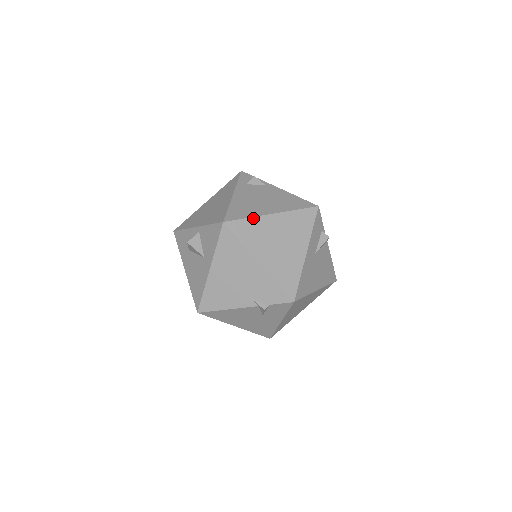
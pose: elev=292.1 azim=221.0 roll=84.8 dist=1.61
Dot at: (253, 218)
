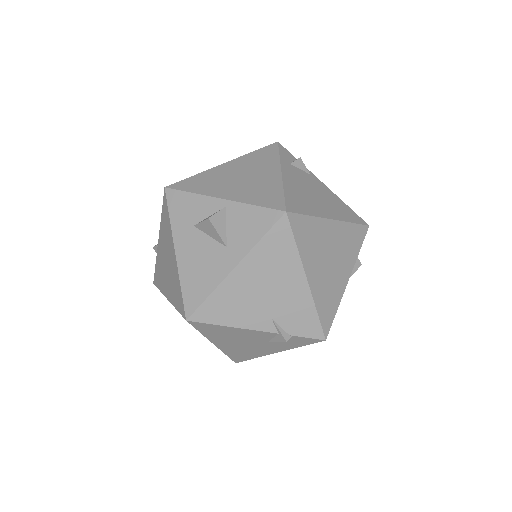
Dot at: (314, 218)
